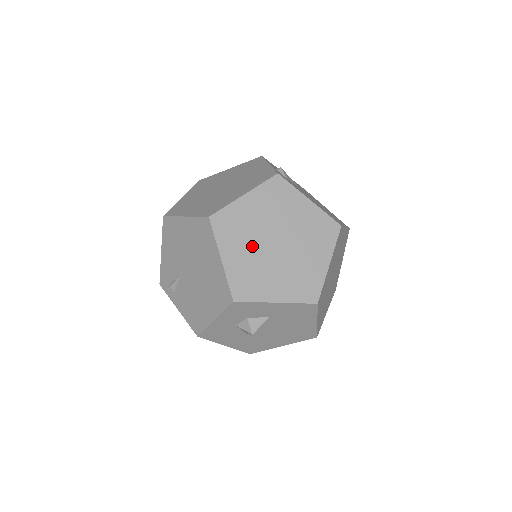
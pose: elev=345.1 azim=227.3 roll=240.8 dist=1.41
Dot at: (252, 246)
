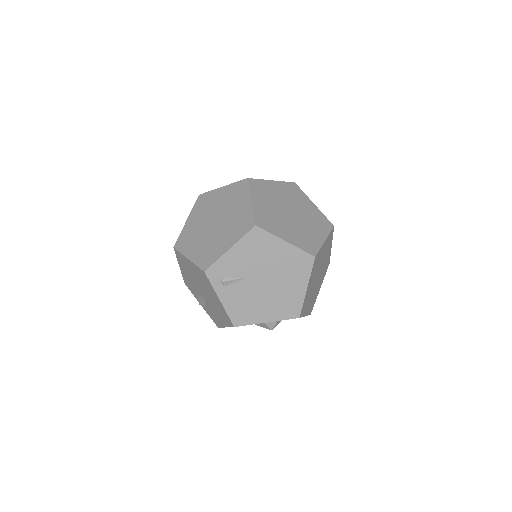
Dot at: (314, 278)
